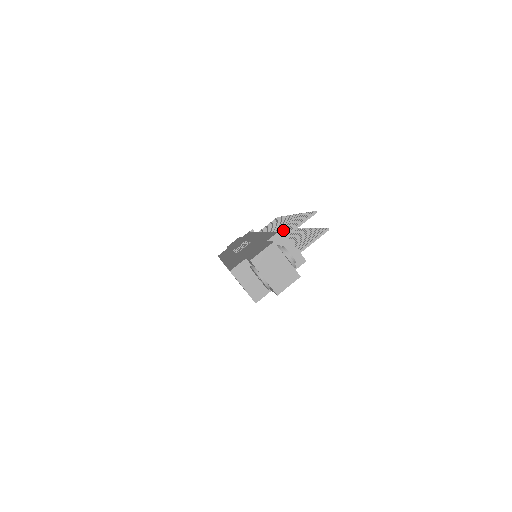
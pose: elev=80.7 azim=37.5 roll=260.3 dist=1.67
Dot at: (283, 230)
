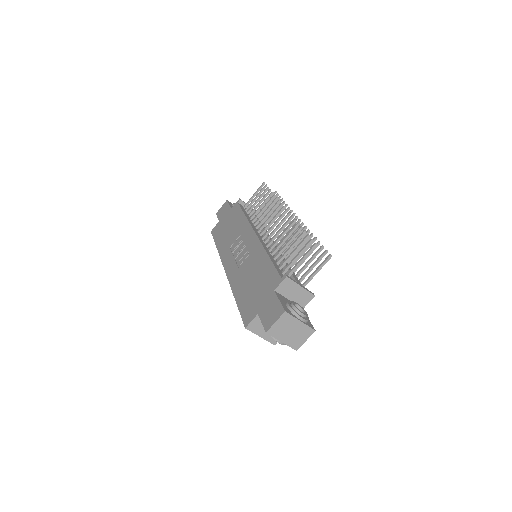
Dot at: occluded
